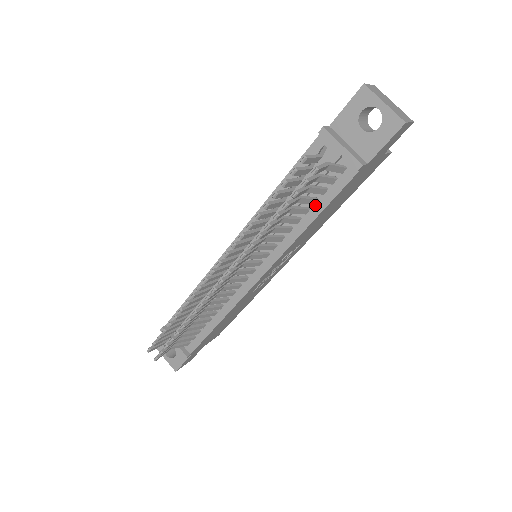
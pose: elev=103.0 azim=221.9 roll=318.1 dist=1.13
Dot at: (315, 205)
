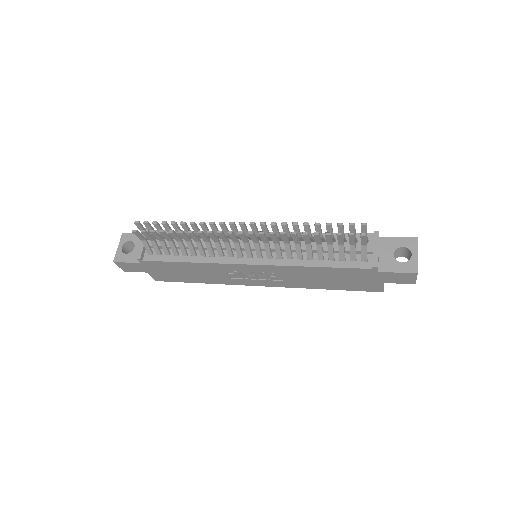
Dot at: (329, 261)
